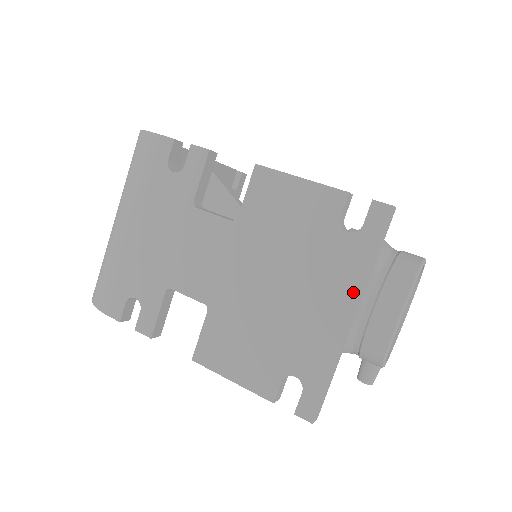
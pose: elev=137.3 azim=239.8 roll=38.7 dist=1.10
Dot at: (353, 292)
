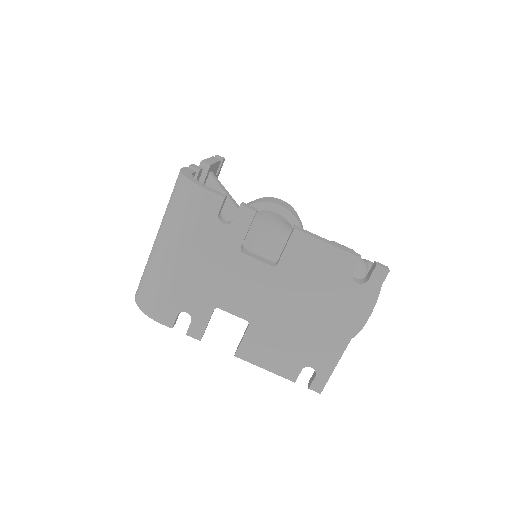
Dot at: (356, 320)
